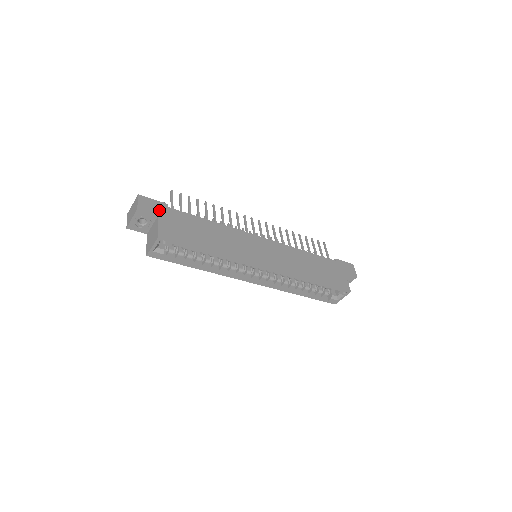
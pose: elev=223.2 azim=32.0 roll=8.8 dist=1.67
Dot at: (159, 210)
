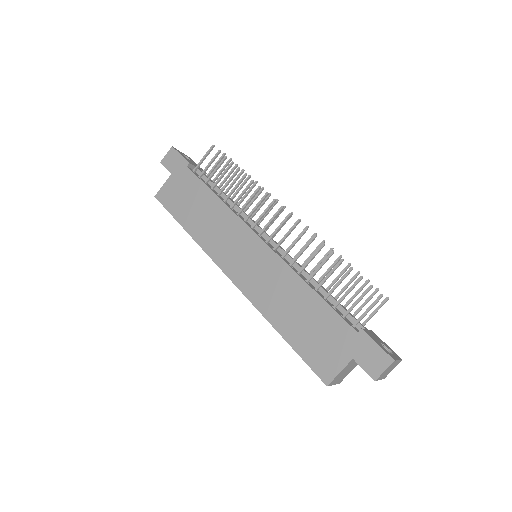
Dot at: (176, 168)
